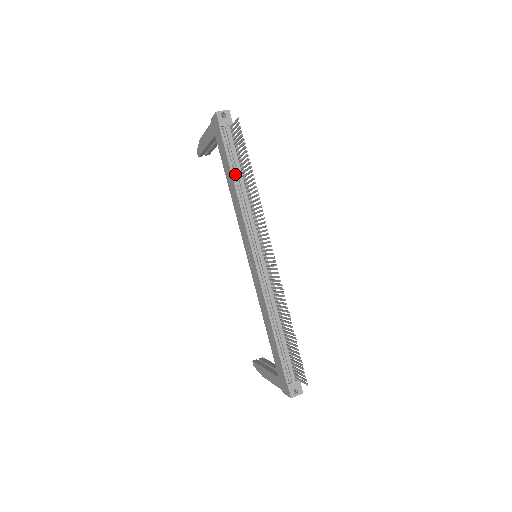
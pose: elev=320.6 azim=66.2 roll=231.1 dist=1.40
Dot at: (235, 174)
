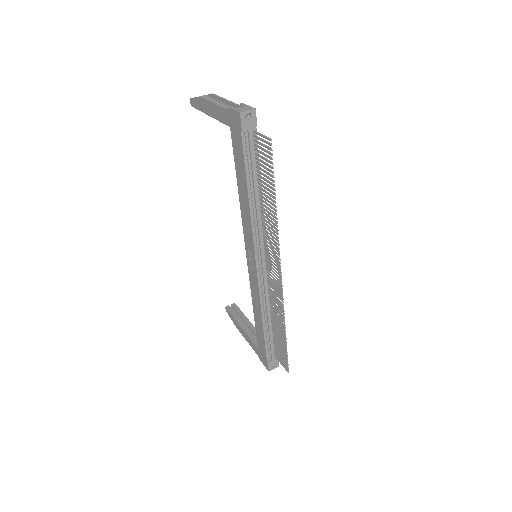
Dot at: (251, 184)
